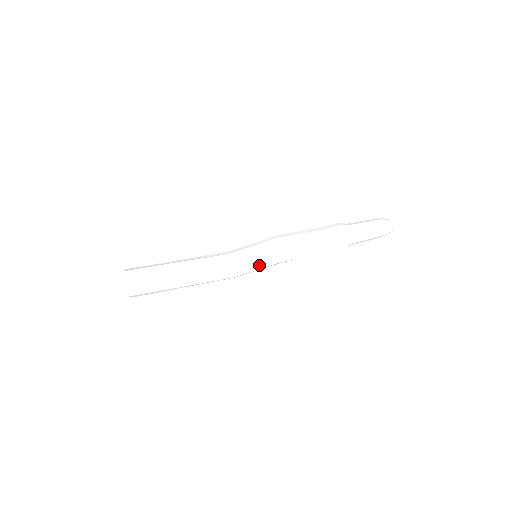
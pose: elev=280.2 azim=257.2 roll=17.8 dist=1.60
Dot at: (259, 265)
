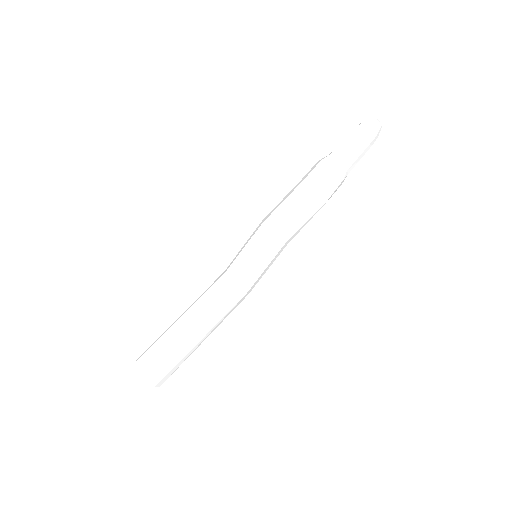
Dot at: (263, 262)
